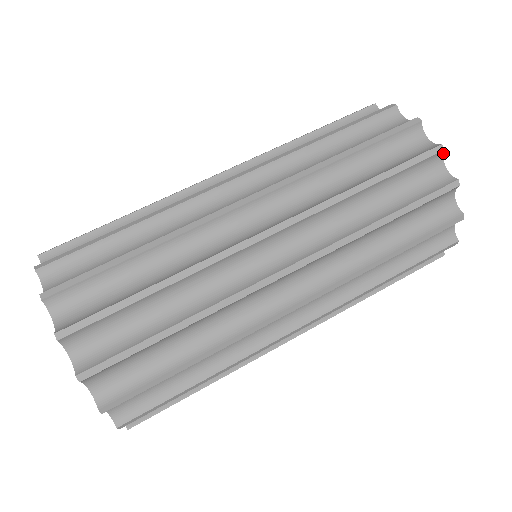
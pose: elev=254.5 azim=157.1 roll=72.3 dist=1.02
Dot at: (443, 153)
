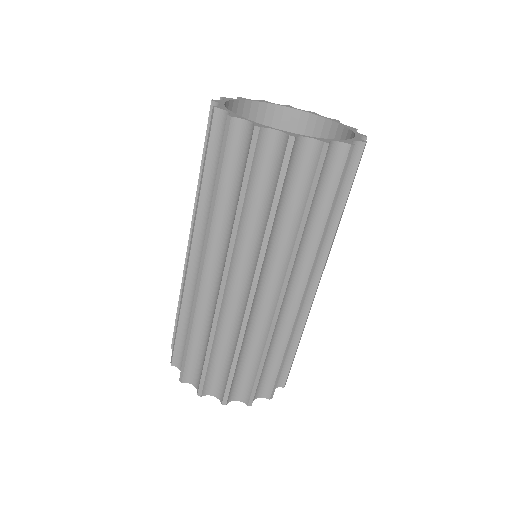
Dot at: (263, 128)
